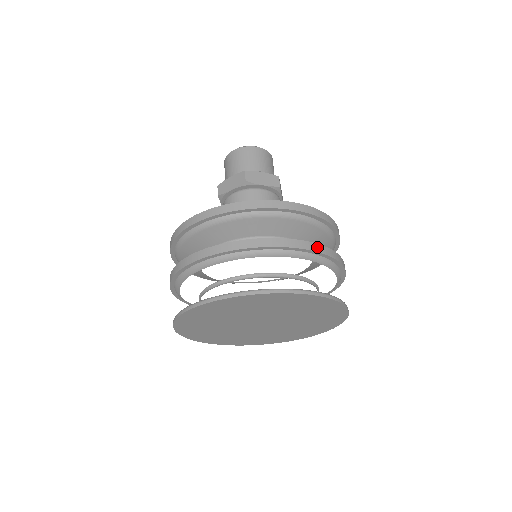
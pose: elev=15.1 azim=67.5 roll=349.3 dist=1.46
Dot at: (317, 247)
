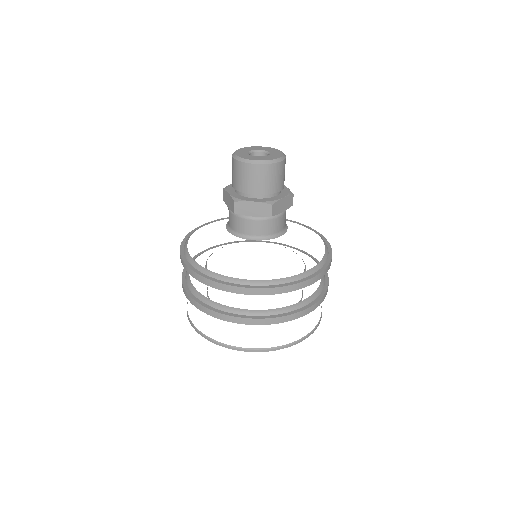
Dot at: (264, 321)
